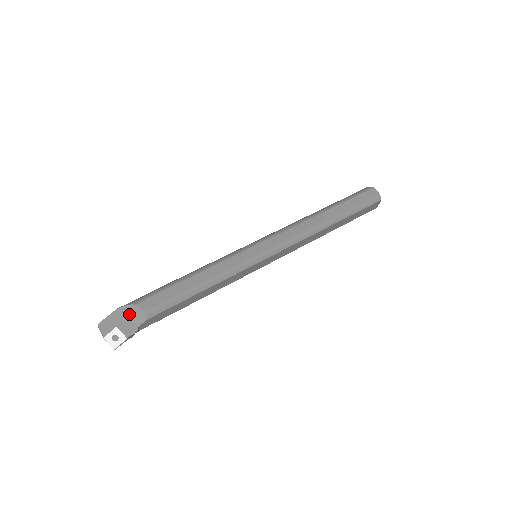
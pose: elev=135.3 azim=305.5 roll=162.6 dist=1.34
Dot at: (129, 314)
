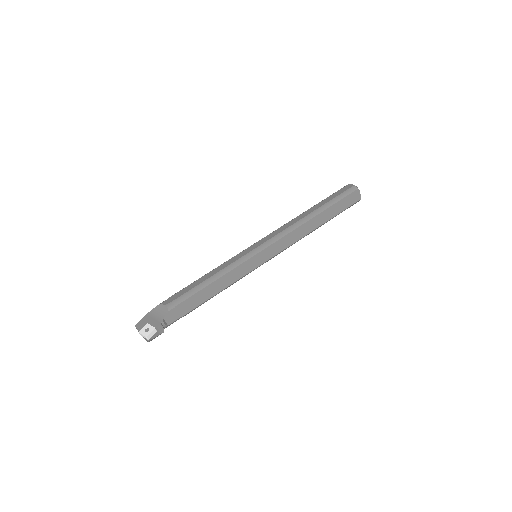
Dot at: (156, 313)
